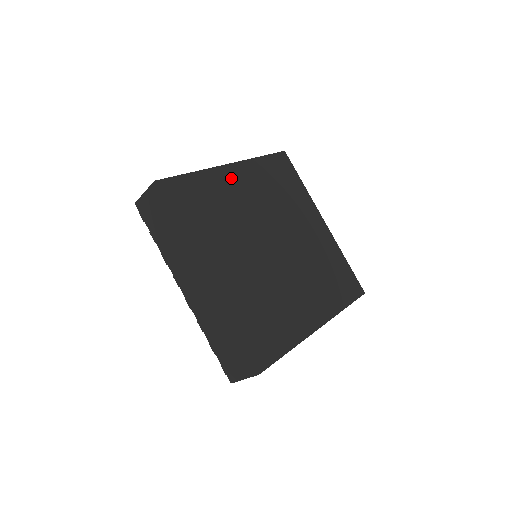
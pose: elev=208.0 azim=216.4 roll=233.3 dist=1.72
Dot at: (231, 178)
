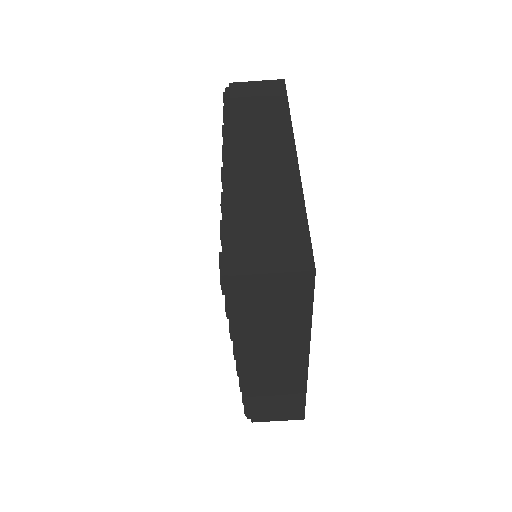
Dot at: occluded
